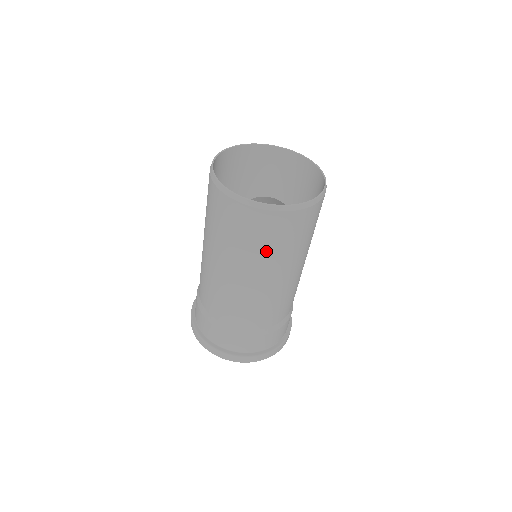
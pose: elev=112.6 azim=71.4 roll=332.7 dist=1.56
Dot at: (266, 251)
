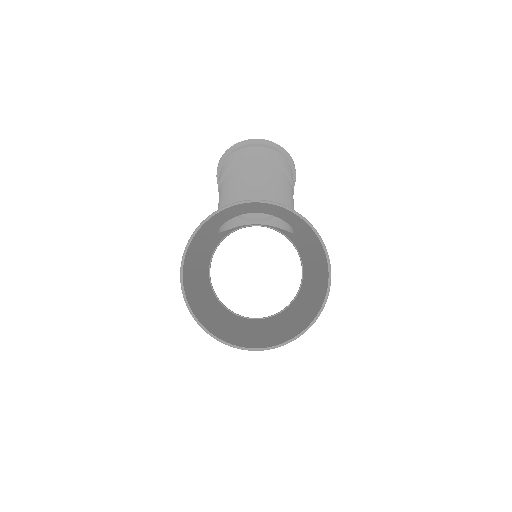
Dot at: occluded
